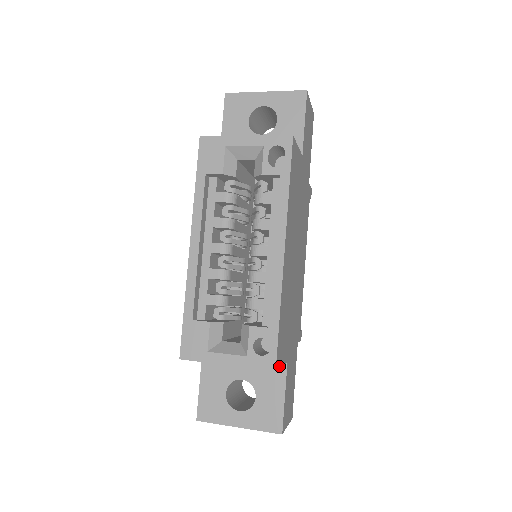
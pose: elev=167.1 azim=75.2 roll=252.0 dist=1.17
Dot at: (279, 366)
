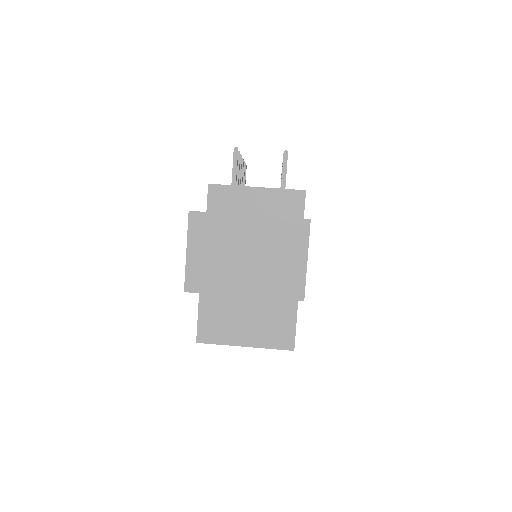
Dot at: occluded
